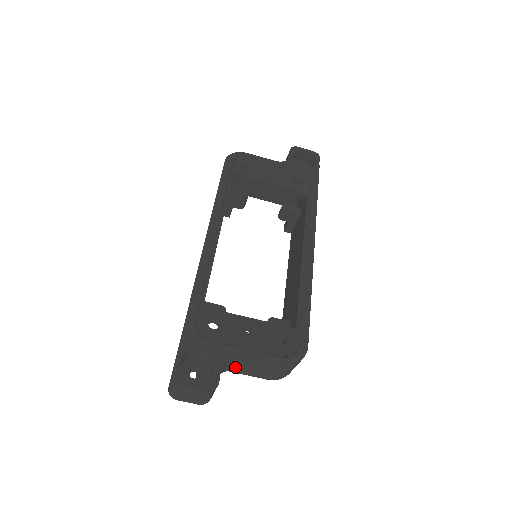
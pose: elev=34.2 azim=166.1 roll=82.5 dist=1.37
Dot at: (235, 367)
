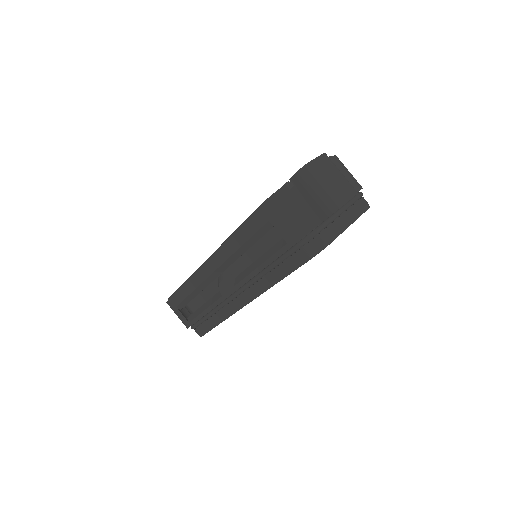
Dot at: occluded
